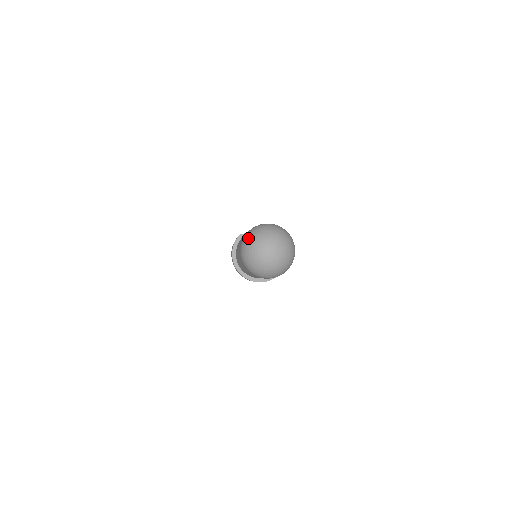
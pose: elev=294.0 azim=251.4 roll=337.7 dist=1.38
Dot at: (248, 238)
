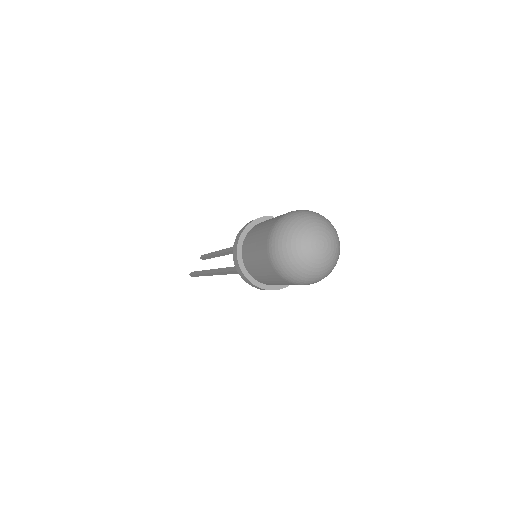
Dot at: (302, 213)
